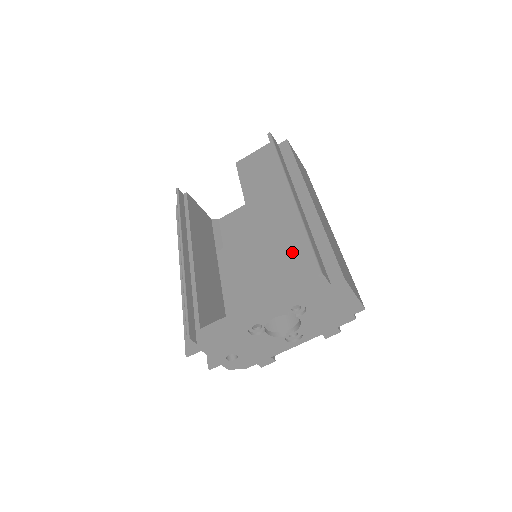
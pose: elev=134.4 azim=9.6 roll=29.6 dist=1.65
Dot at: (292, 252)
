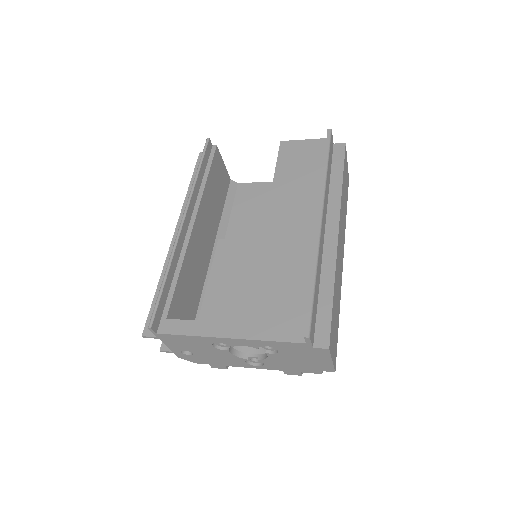
Dot at: (291, 288)
